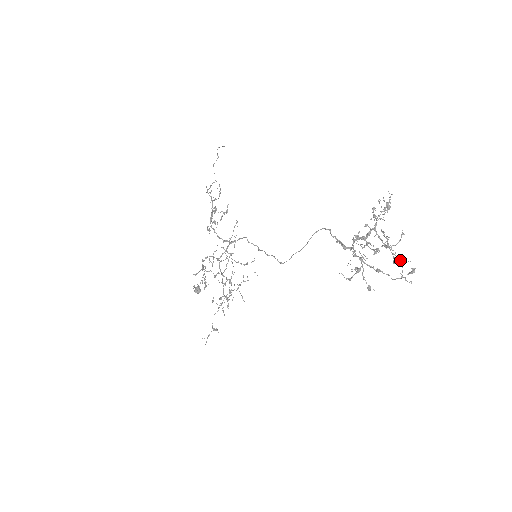
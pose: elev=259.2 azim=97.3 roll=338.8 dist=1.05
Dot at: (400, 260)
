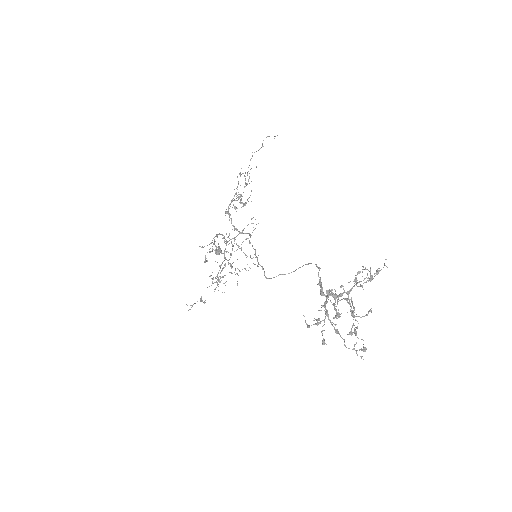
Dot at: (355, 334)
